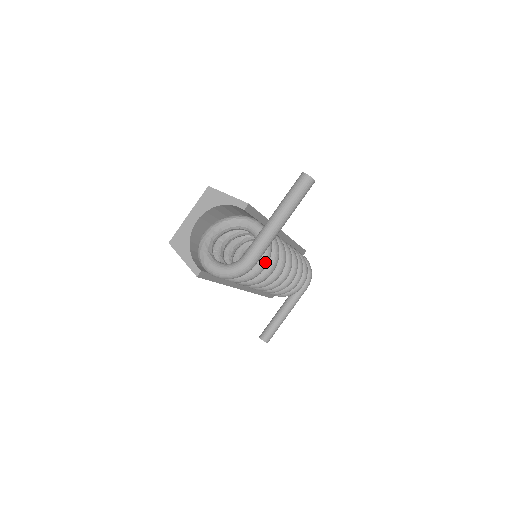
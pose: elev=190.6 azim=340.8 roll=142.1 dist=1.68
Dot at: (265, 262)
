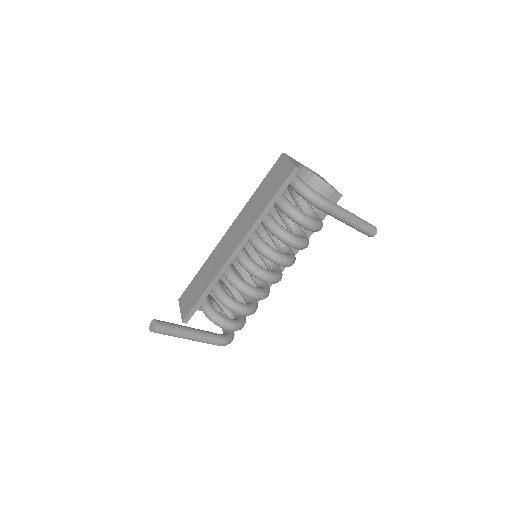
Dot at: (316, 225)
